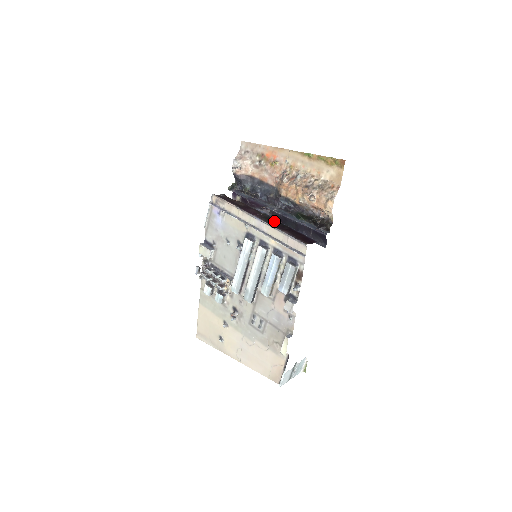
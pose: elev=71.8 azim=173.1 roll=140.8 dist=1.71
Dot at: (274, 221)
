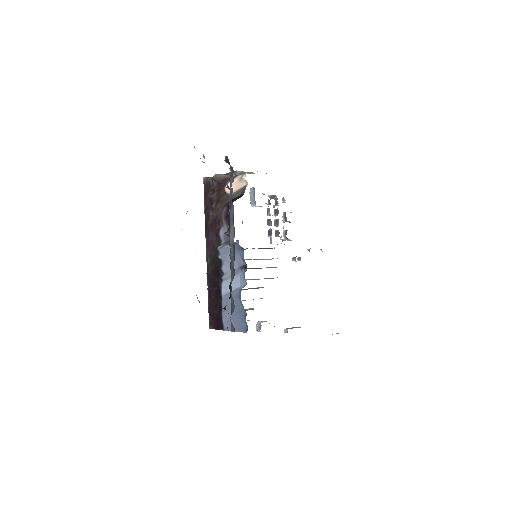
Dot at: (214, 270)
